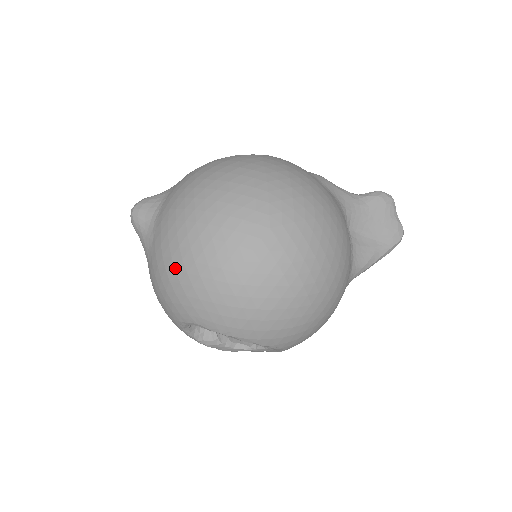
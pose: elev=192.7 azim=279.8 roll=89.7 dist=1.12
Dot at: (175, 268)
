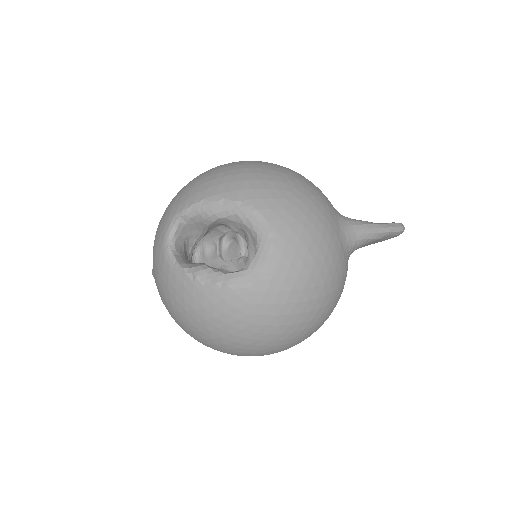
Dot at: occluded
